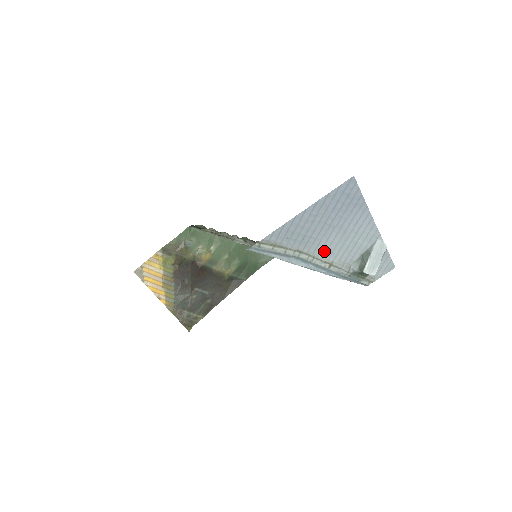
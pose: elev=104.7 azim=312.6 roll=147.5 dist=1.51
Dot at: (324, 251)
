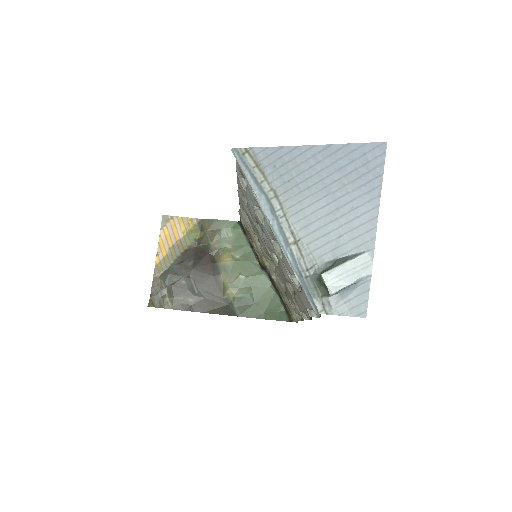
Dot at: (300, 216)
